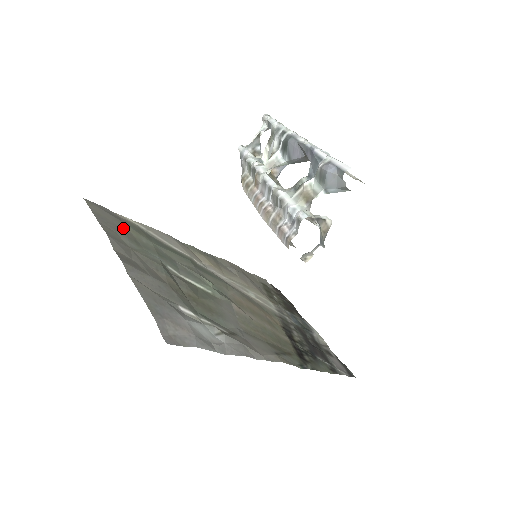
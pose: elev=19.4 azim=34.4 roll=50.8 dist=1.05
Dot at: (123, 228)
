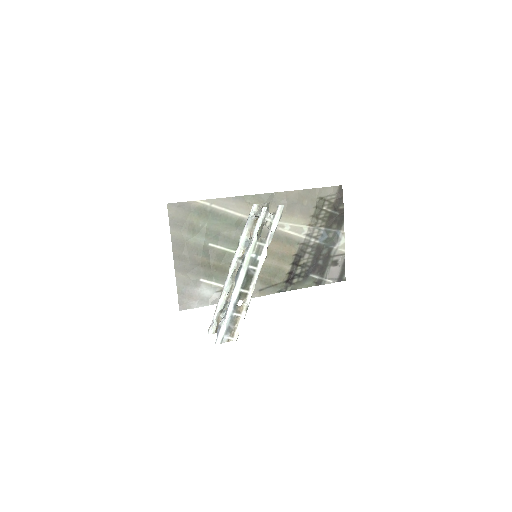
Dot at: (188, 220)
